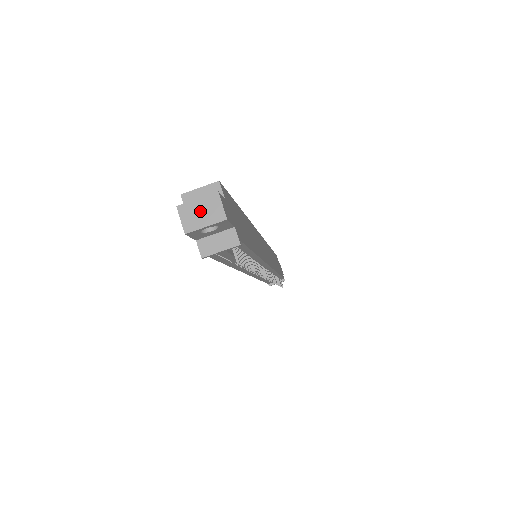
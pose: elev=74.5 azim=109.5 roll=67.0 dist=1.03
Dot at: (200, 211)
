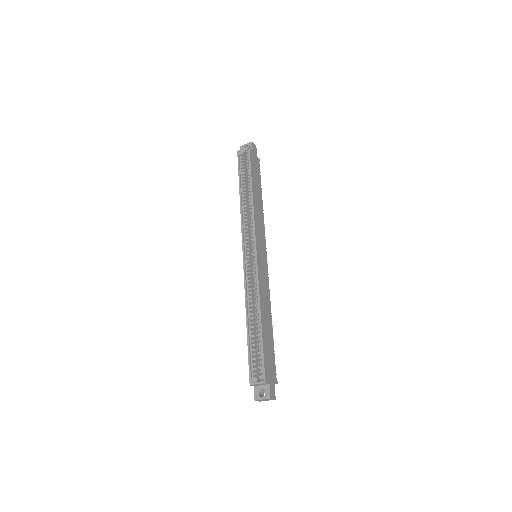
Dot at: (264, 400)
